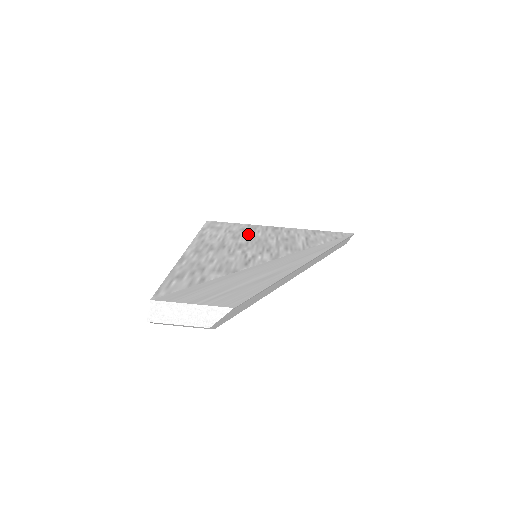
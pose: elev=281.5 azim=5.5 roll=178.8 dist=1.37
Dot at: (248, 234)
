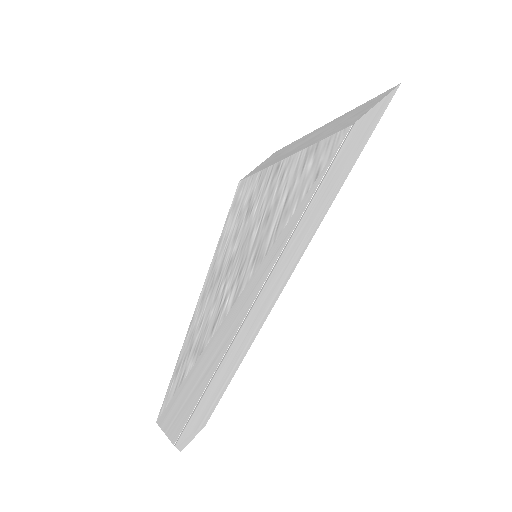
Dot at: (247, 216)
